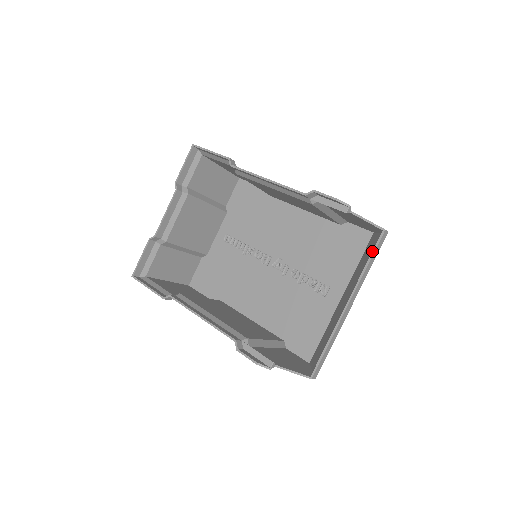
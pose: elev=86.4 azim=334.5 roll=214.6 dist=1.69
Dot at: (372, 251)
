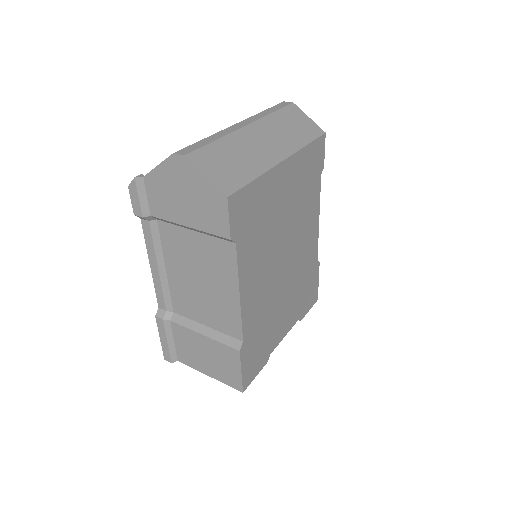
Dot at: occluded
